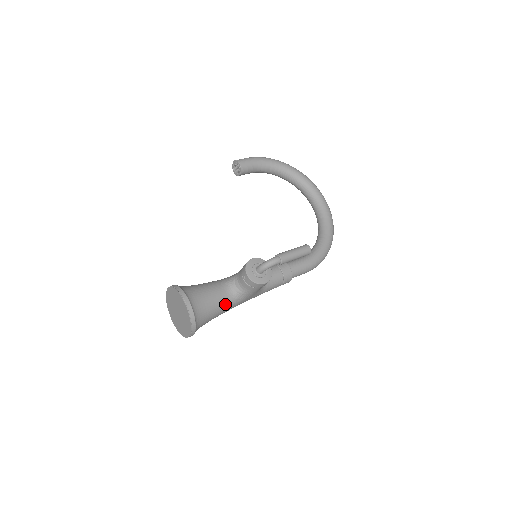
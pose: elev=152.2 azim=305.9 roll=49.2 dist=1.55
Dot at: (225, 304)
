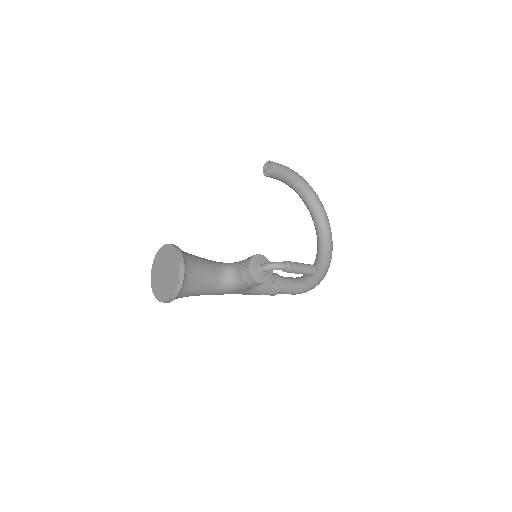
Dot at: (213, 286)
